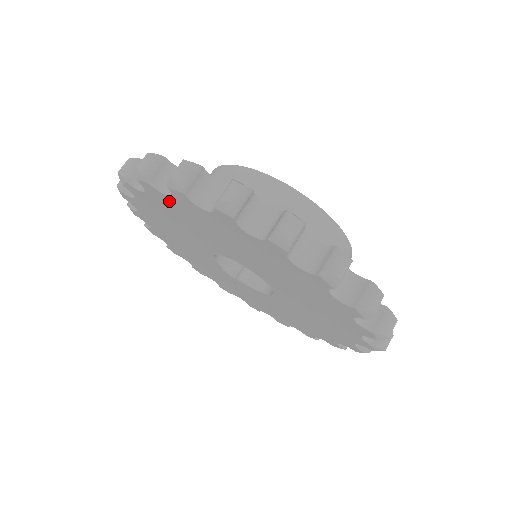
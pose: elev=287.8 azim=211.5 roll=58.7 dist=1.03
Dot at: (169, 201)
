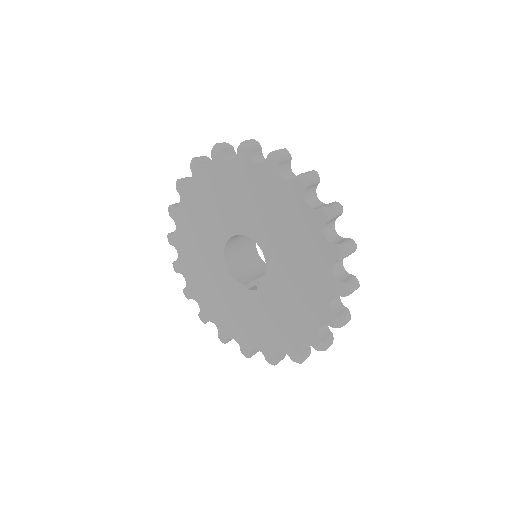
Dot at: (180, 234)
